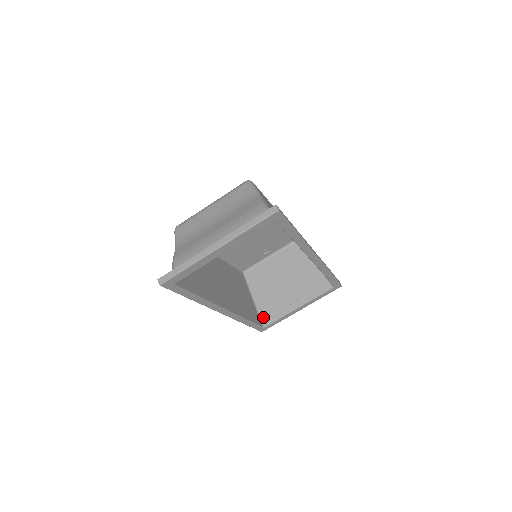
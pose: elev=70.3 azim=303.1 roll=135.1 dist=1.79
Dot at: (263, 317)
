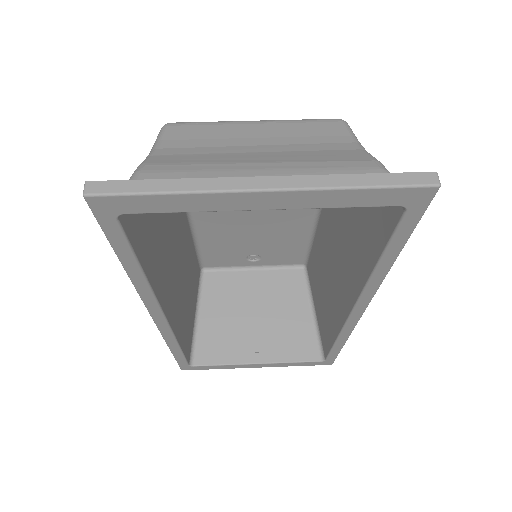
Dot at: (197, 350)
